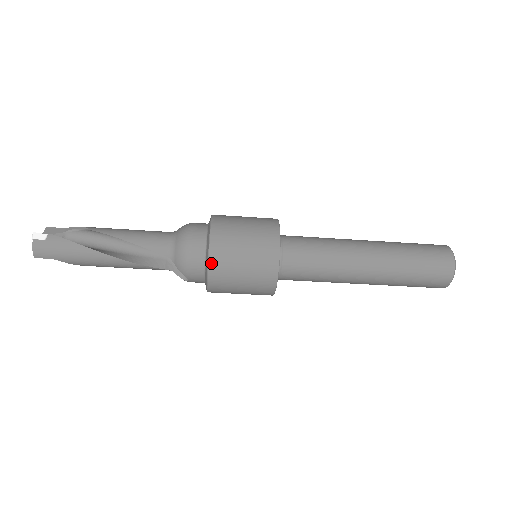
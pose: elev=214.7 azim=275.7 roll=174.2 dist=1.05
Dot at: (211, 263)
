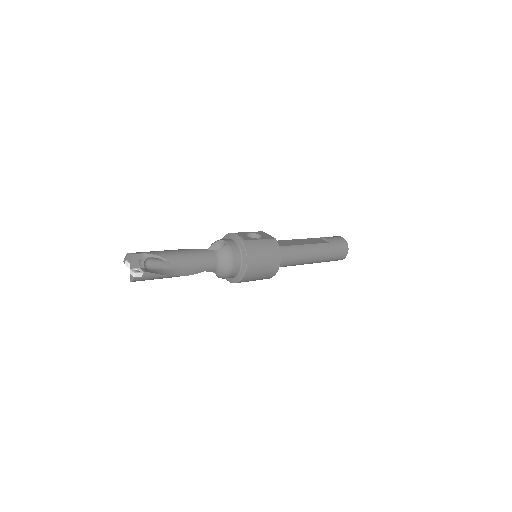
Dot at: (241, 281)
